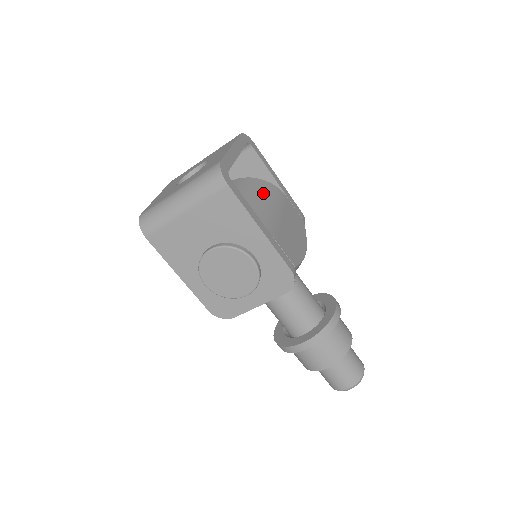
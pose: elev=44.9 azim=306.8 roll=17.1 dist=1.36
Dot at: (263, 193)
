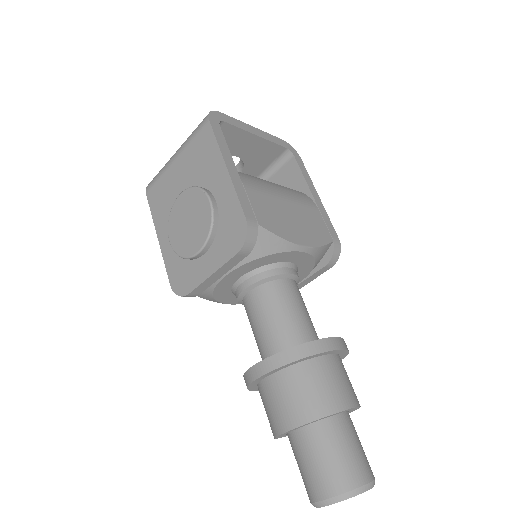
Dot at: occluded
